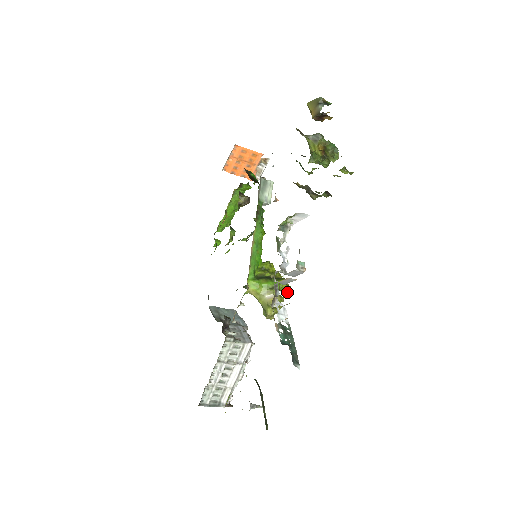
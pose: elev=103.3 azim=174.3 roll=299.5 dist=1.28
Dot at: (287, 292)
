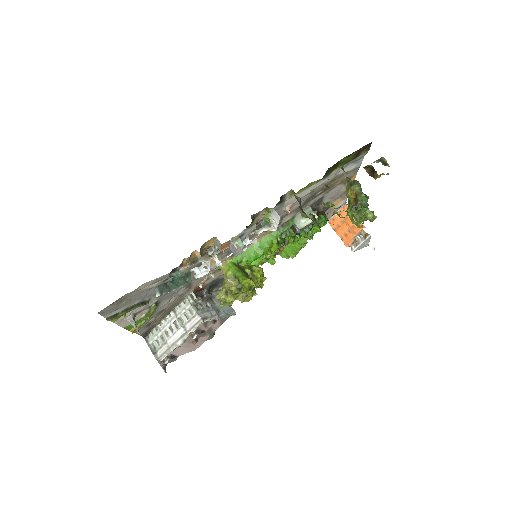
Dot at: (244, 291)
